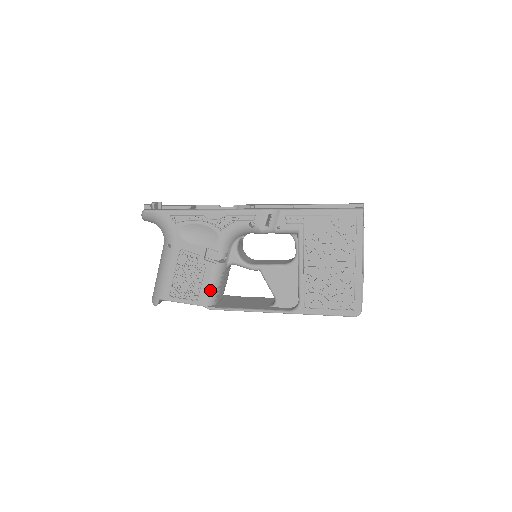
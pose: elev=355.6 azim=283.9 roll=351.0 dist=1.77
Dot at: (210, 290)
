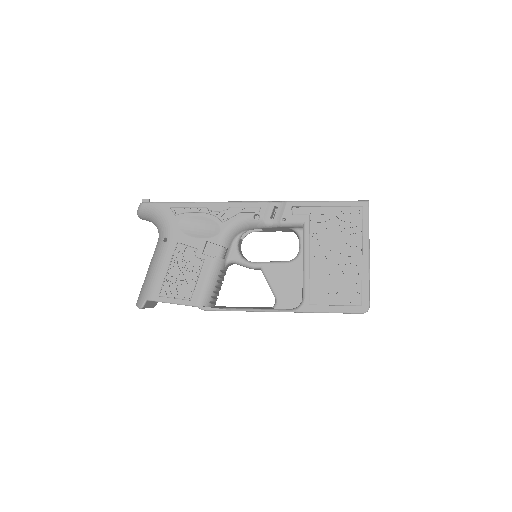
Dot at: (206, 288)
